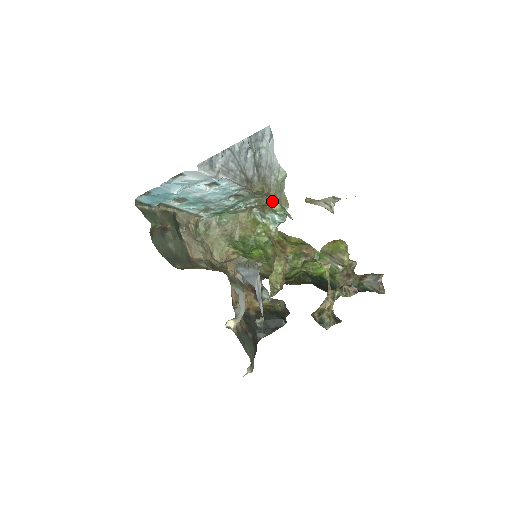
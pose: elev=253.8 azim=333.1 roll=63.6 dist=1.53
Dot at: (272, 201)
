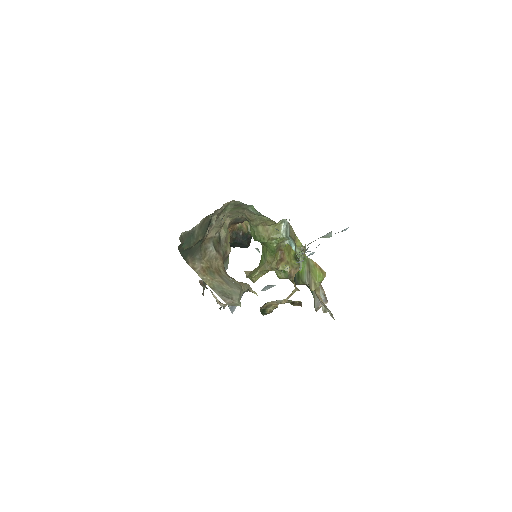
Dot at: (300, 248)
